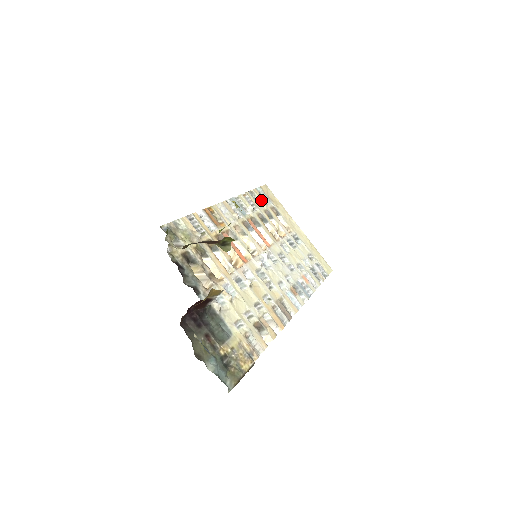
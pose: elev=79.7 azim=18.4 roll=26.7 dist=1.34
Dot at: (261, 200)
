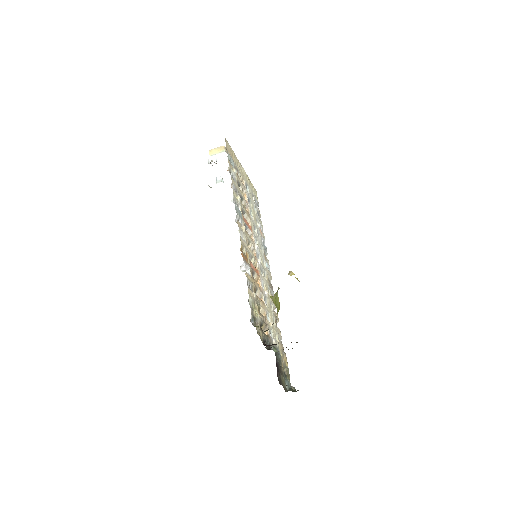
Dot at: (234, 173)
